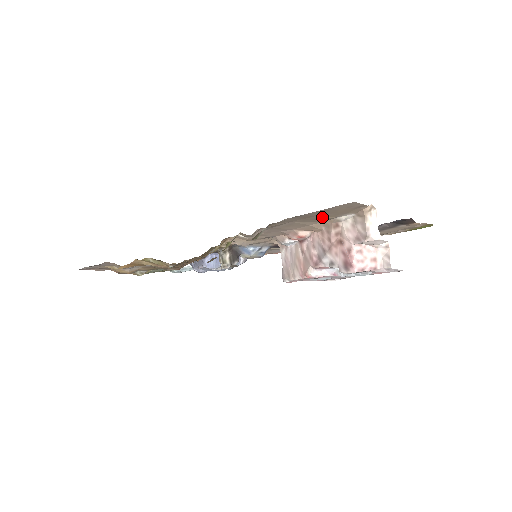
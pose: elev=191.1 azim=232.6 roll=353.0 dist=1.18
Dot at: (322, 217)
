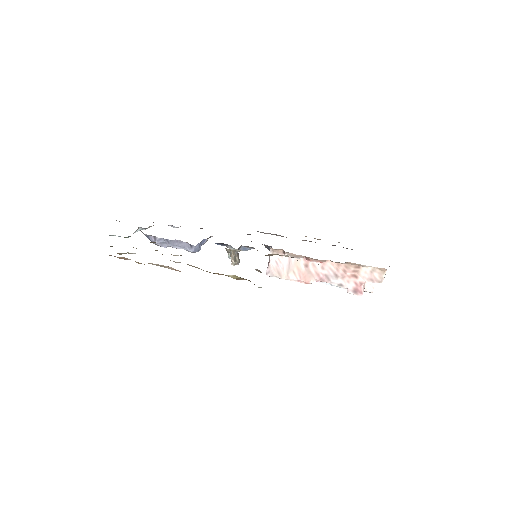
Dot at: occluded
